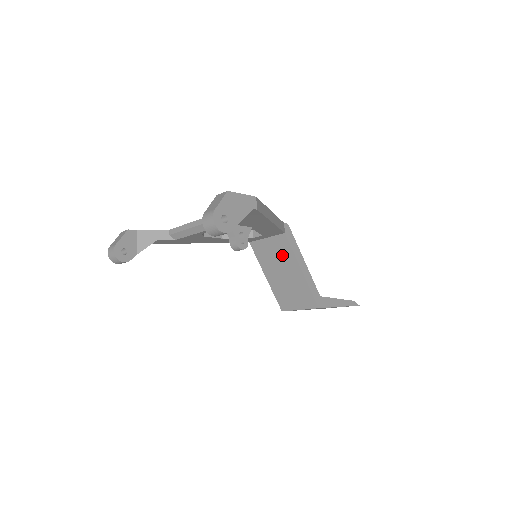
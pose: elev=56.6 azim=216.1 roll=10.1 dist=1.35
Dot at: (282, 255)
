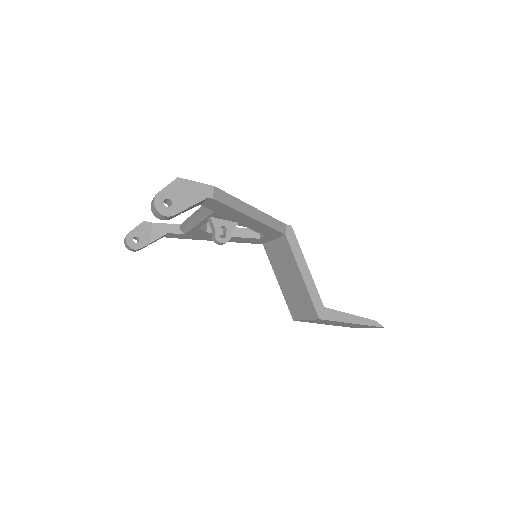
Dot at: (286, 258)
